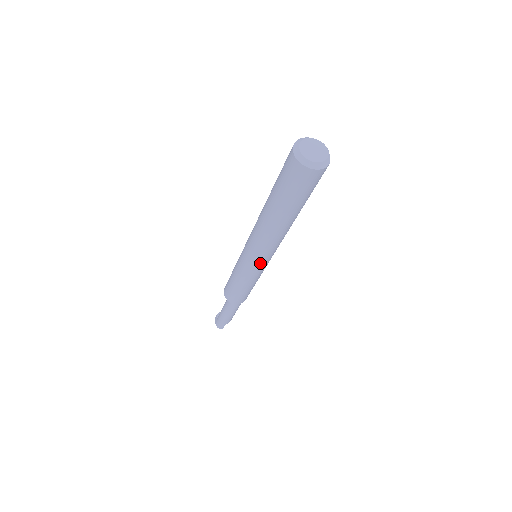
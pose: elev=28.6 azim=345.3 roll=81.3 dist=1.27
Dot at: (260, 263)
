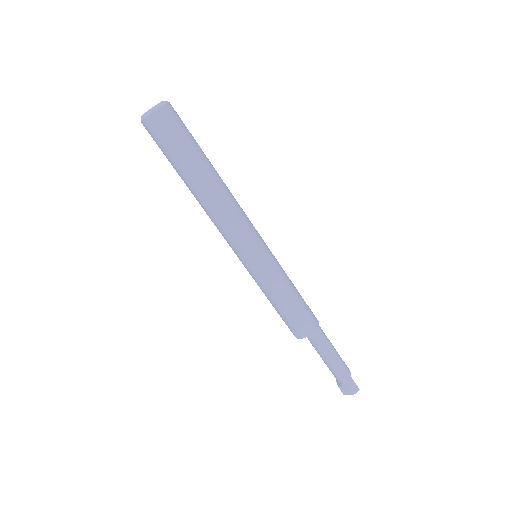
Dot at: (259, 245)
